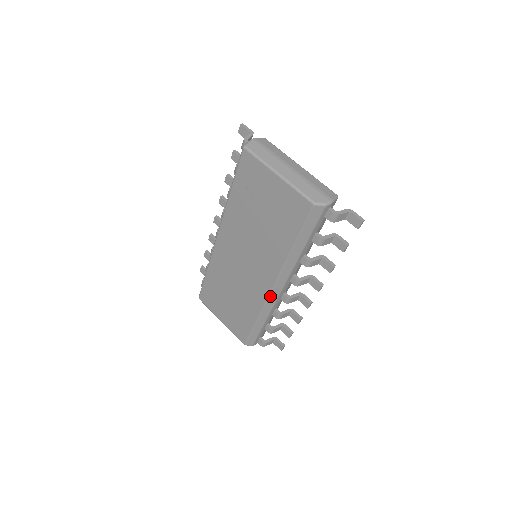
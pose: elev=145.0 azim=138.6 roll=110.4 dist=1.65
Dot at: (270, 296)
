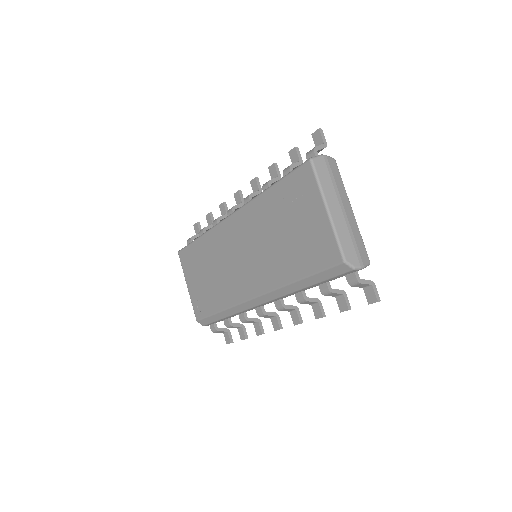
Dot at: (247, 302)
